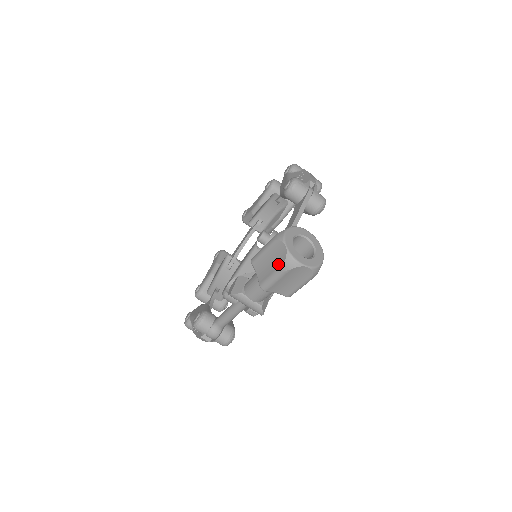
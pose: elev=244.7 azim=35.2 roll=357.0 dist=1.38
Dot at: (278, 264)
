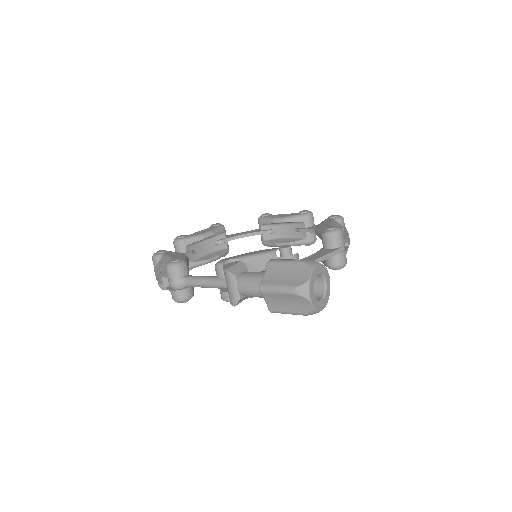
Dot at: (292, 283)
